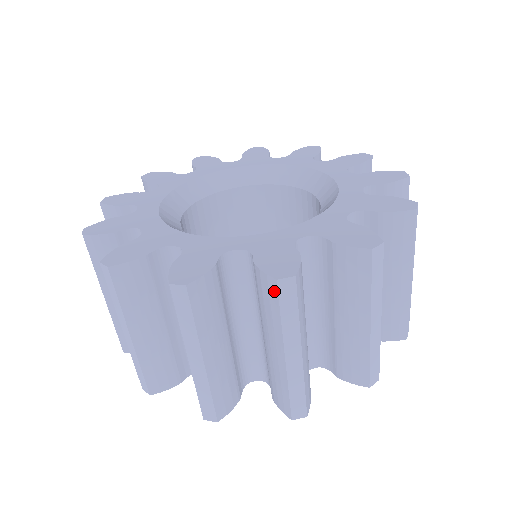
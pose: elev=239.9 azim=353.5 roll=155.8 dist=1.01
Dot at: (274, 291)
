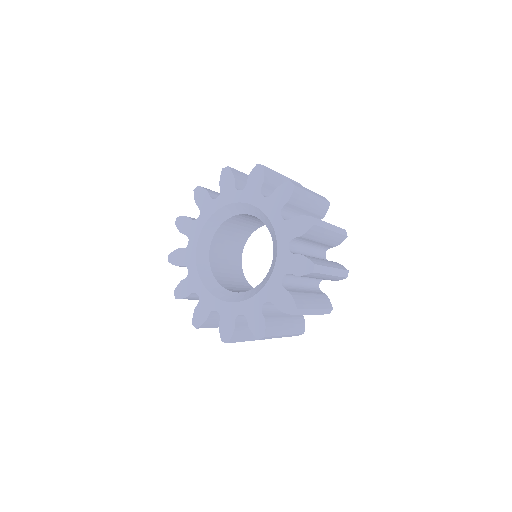
Dot at: occluded
